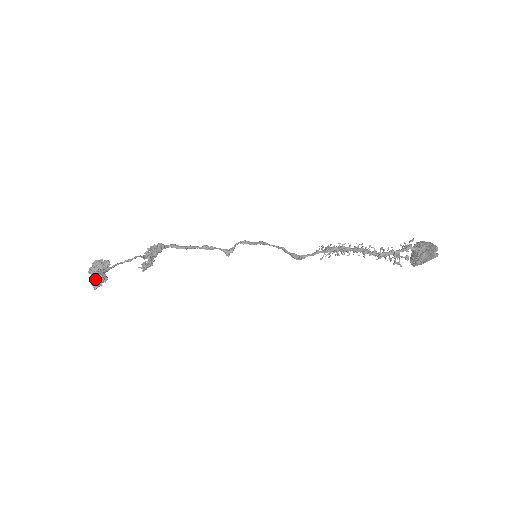
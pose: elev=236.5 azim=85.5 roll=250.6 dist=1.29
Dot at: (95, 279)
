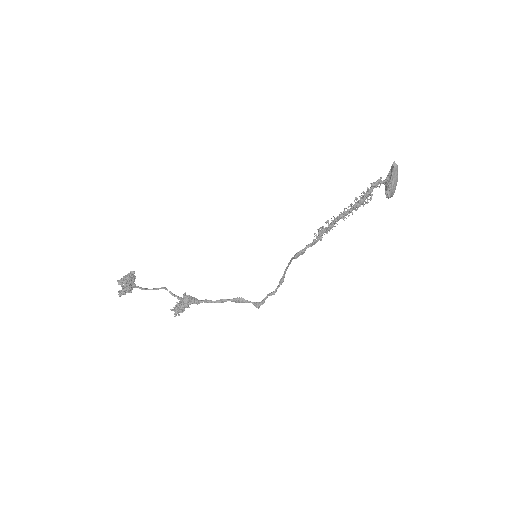
Dot at: (122, 289)
